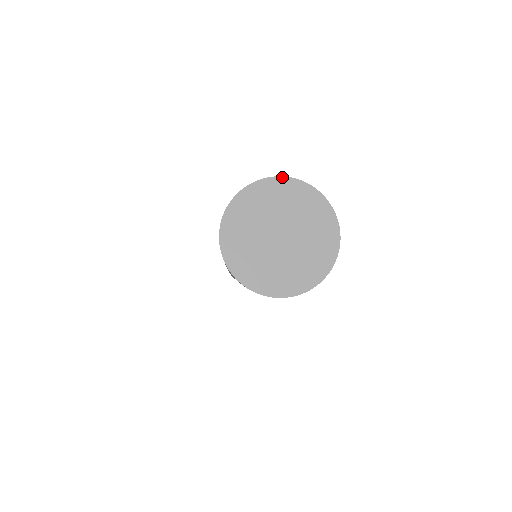
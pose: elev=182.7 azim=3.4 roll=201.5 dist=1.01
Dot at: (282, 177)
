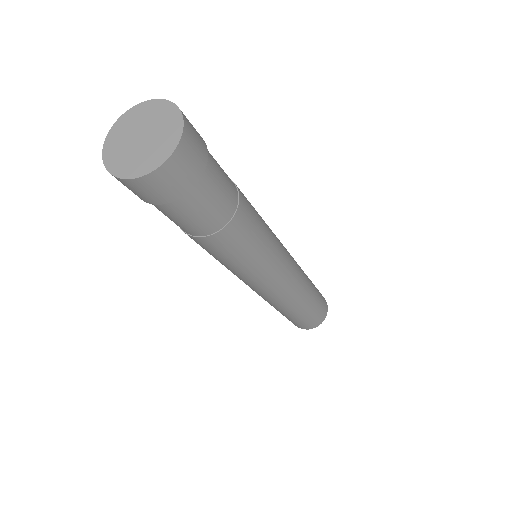
Dot at: (149, 100)
